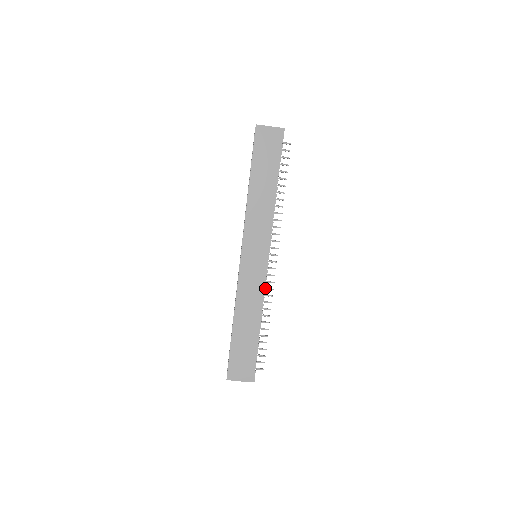
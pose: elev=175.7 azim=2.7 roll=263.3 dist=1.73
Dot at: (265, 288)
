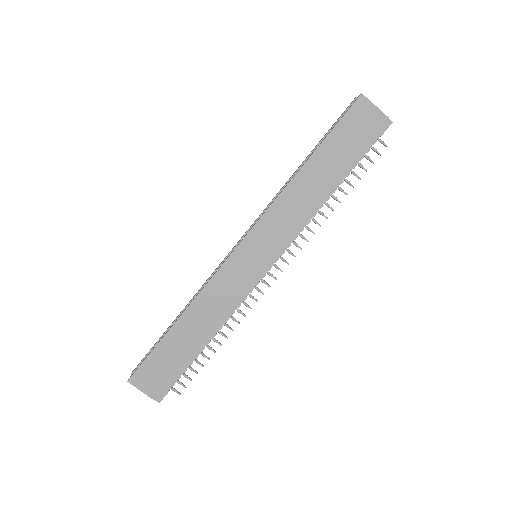
Dot at: (243, 301)
